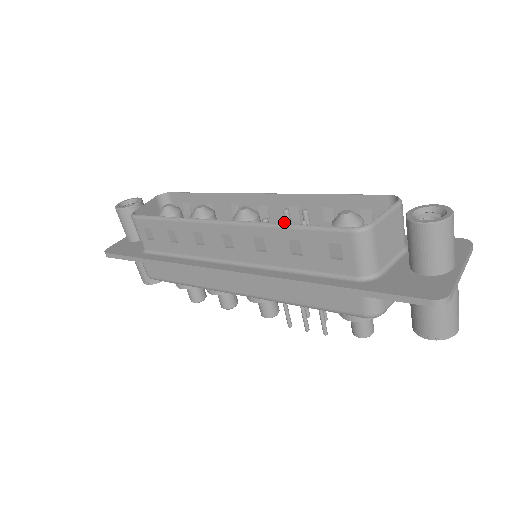
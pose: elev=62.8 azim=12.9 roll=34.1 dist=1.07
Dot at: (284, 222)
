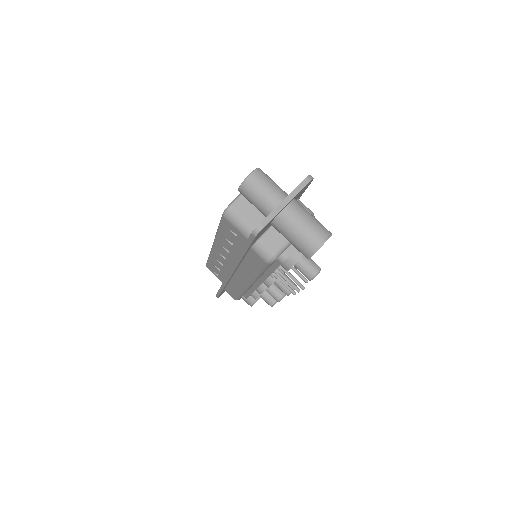
Dot at: occluded
